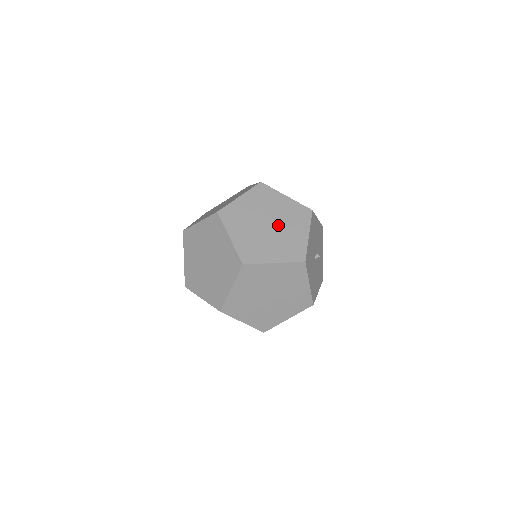
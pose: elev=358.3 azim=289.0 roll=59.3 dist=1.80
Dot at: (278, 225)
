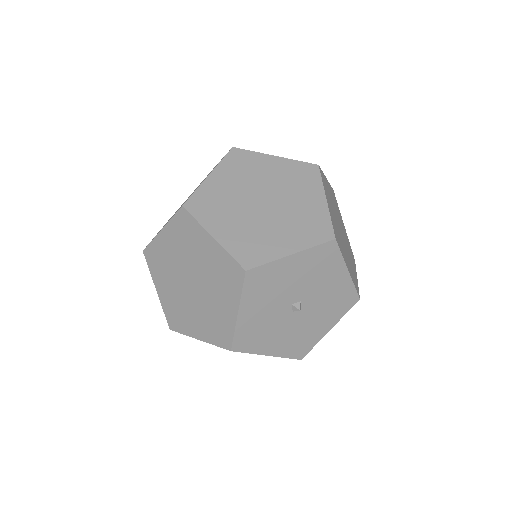
Dot at: (202, 286)
